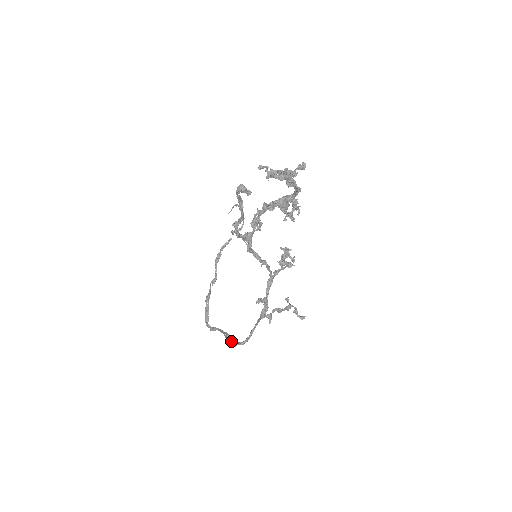
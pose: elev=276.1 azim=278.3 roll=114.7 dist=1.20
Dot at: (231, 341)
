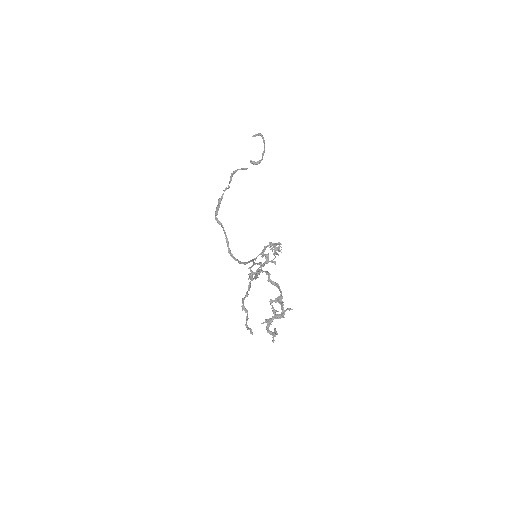
Dot at: (229, 249)
